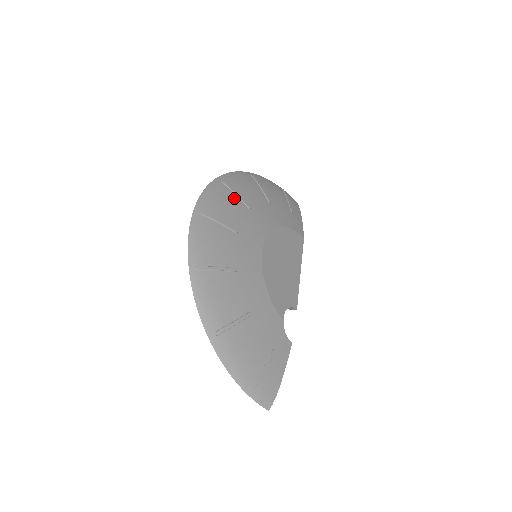
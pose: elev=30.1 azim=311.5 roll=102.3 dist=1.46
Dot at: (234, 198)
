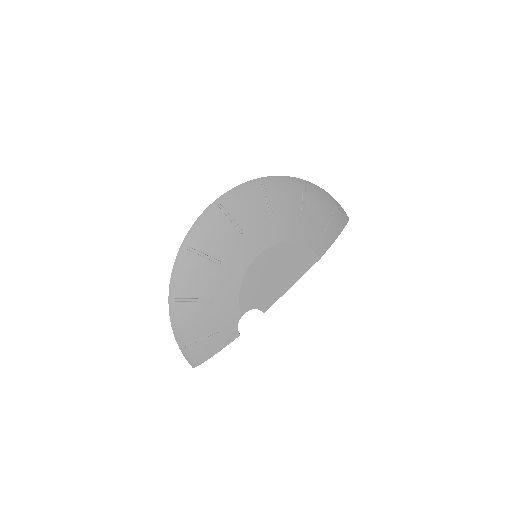
Dot at: (262, 202)
